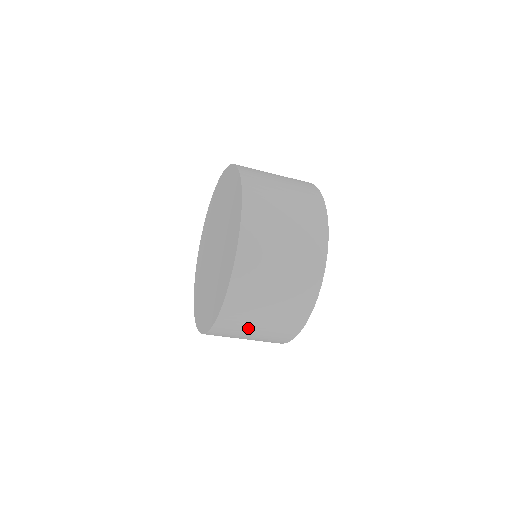
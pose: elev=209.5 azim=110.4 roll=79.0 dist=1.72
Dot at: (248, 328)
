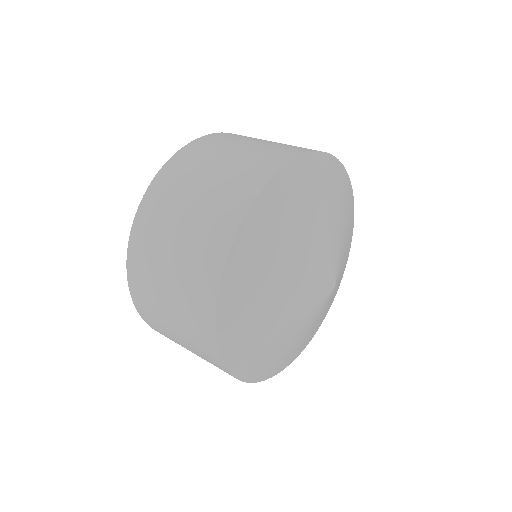
Dot at: occluded
